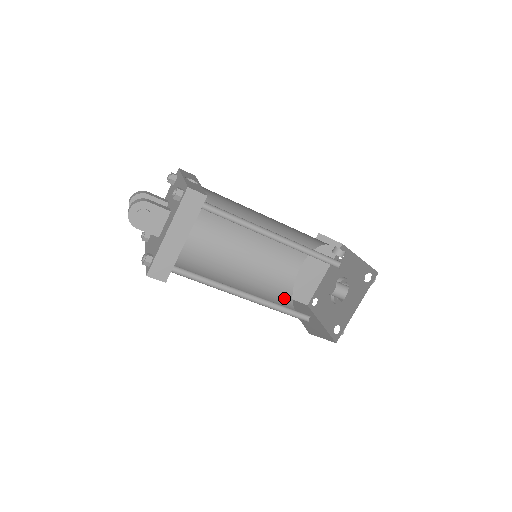
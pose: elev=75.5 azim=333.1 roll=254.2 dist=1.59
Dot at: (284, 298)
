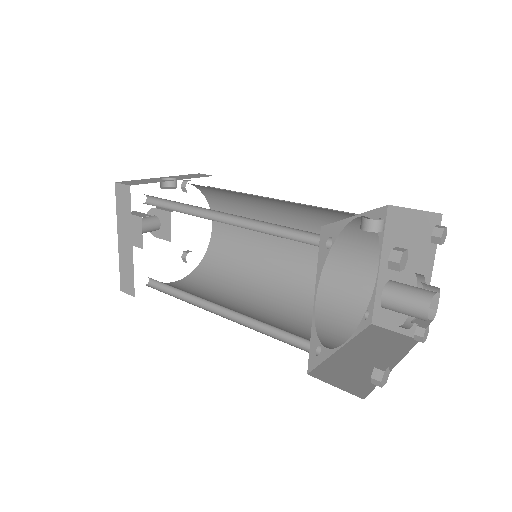
Dot at: (341, 322)
